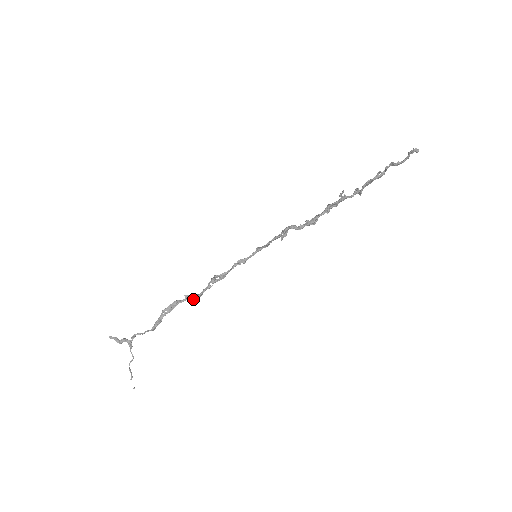
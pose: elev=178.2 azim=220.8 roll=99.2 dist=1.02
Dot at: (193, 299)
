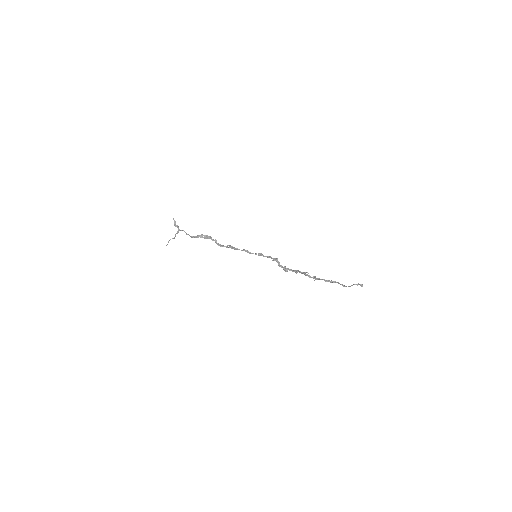
Dot at: (217, 244)
